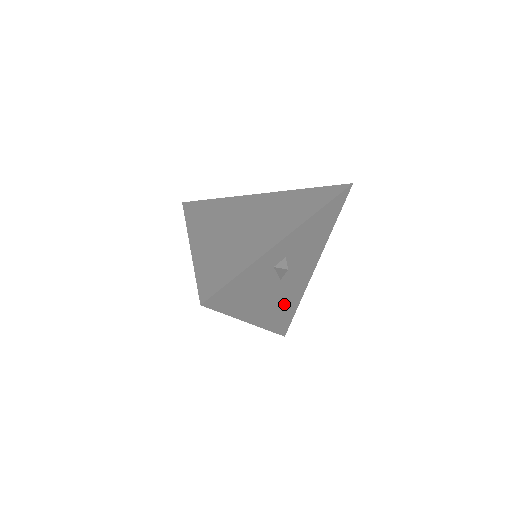
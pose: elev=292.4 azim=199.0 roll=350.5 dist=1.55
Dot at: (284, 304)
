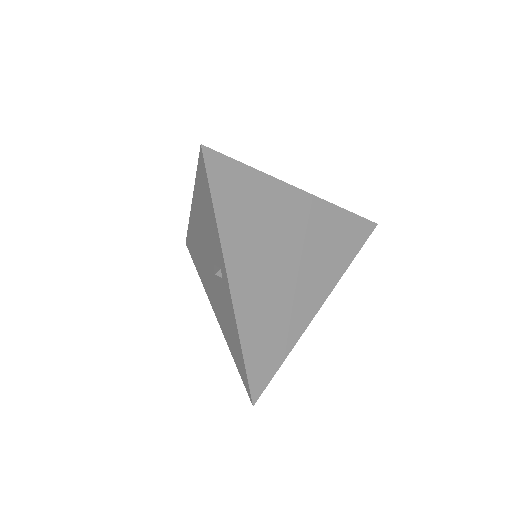
Dot at: occluded
